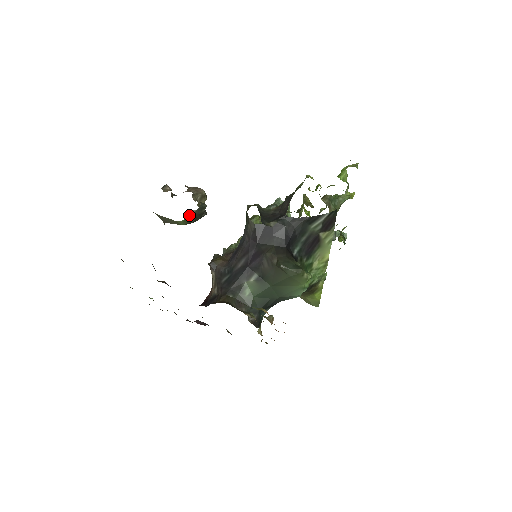
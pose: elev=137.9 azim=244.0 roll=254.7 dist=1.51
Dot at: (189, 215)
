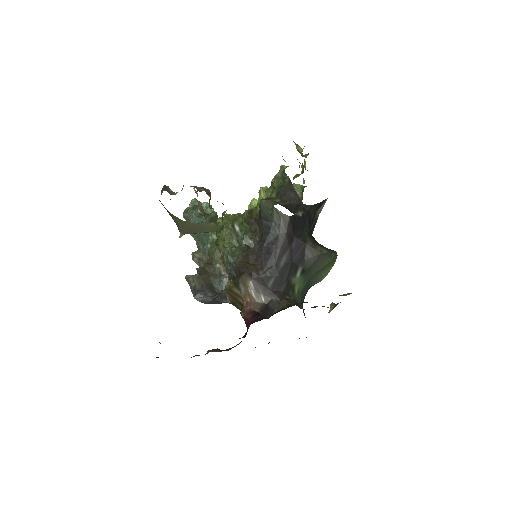
Dot at: (222, 218)
